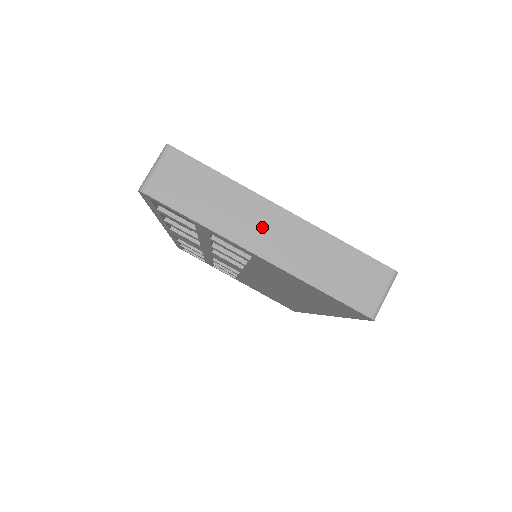
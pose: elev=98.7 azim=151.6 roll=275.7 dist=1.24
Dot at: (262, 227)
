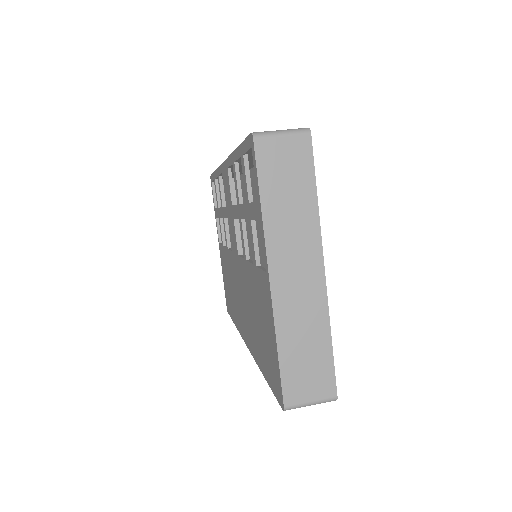
Dot at: (296, 263)
